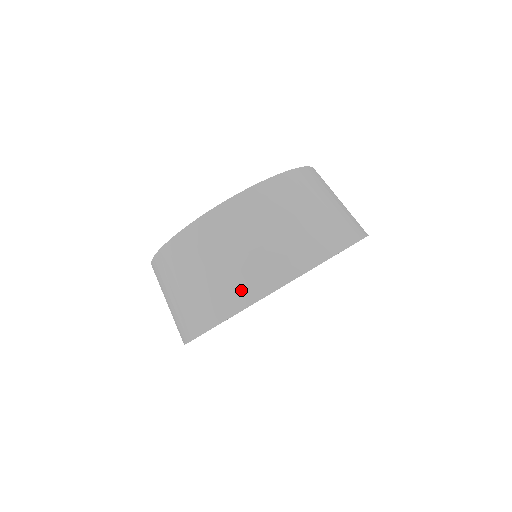
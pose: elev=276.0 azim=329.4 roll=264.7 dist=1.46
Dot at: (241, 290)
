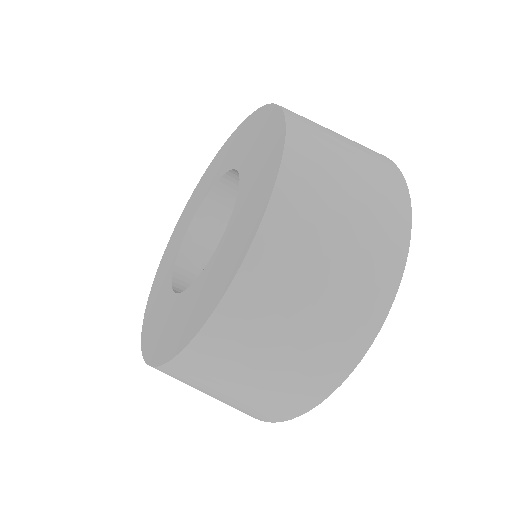
Dot at: occluded
